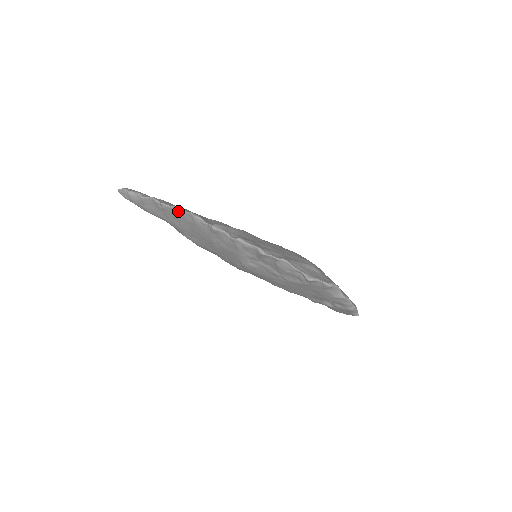
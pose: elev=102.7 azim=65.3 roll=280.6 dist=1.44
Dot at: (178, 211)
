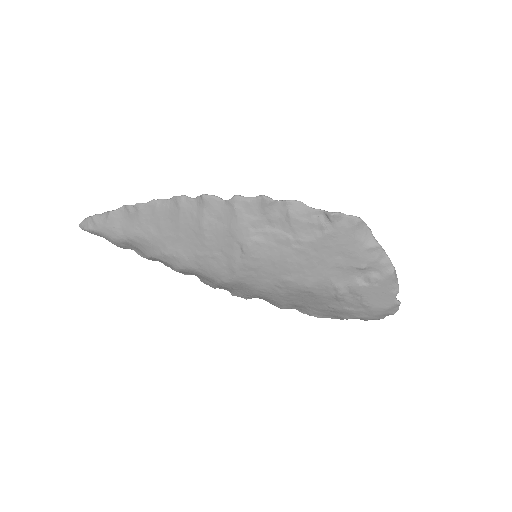
Dot at: (157, 204)
